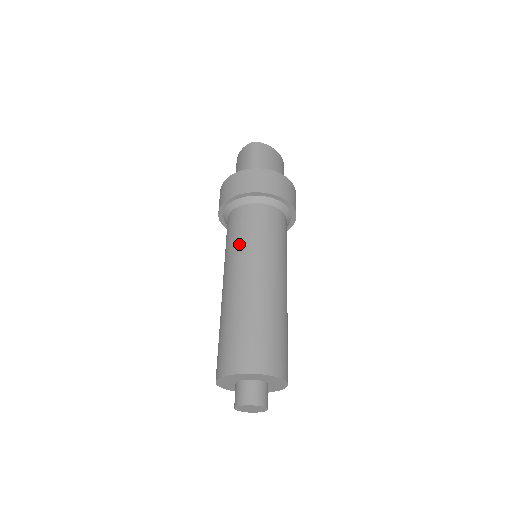
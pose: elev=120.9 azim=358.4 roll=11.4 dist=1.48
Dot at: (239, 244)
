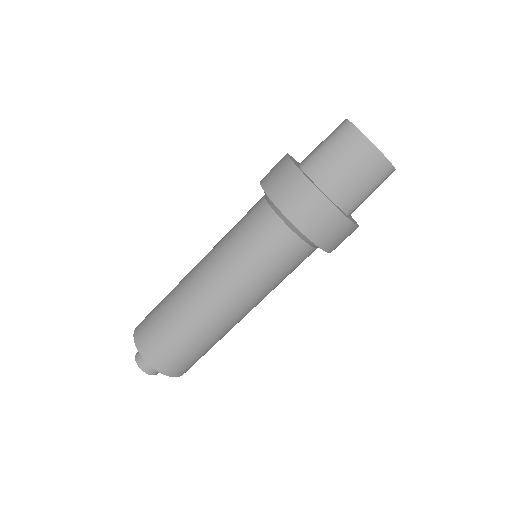
Dot at: (226, 235)
